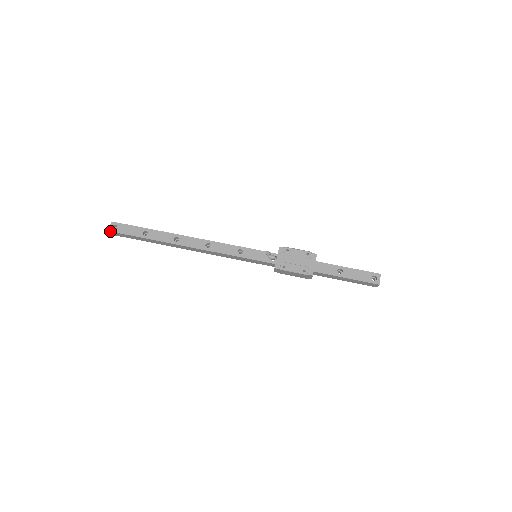
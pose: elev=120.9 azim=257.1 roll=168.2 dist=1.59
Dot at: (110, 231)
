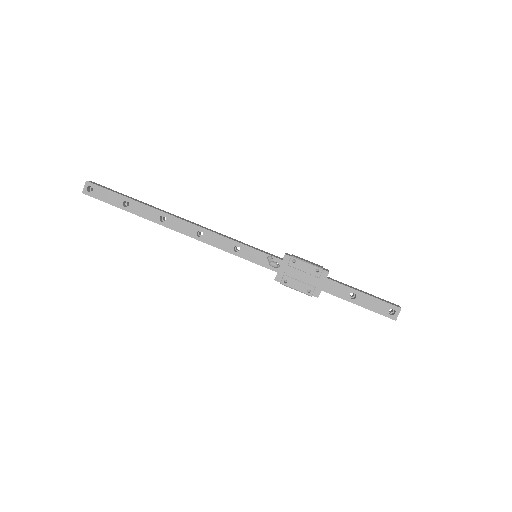
Dot at: (84, 193)
